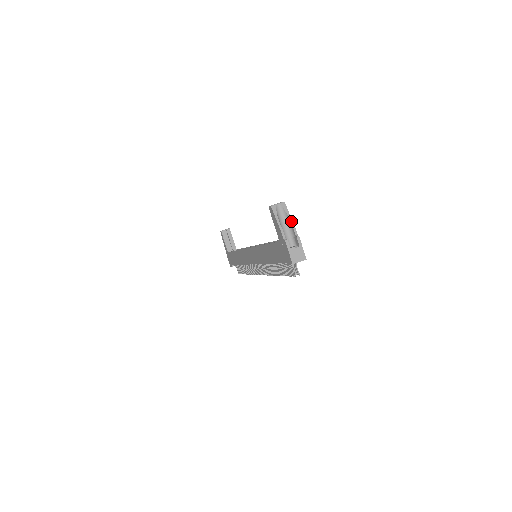
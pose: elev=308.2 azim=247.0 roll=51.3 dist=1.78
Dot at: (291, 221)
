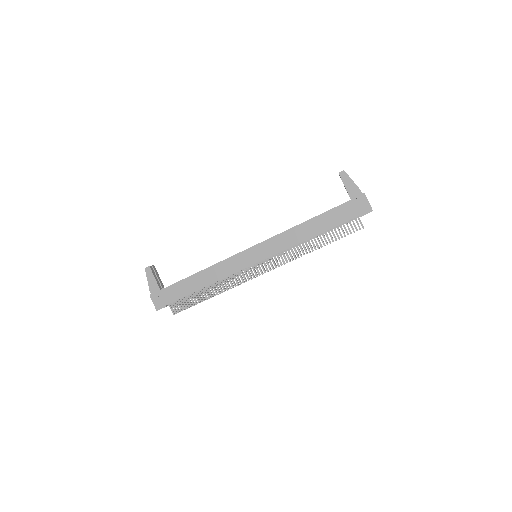
Dot at: occluded
